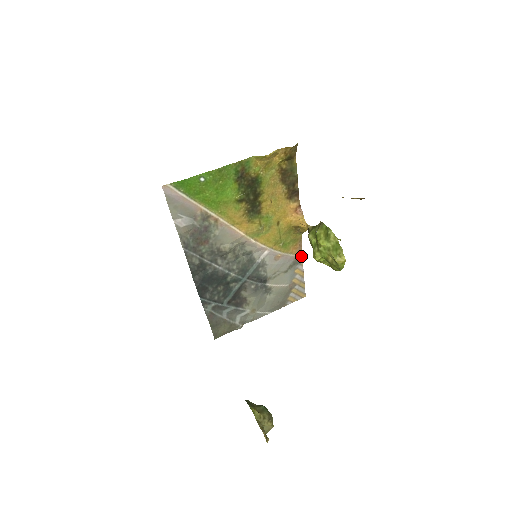
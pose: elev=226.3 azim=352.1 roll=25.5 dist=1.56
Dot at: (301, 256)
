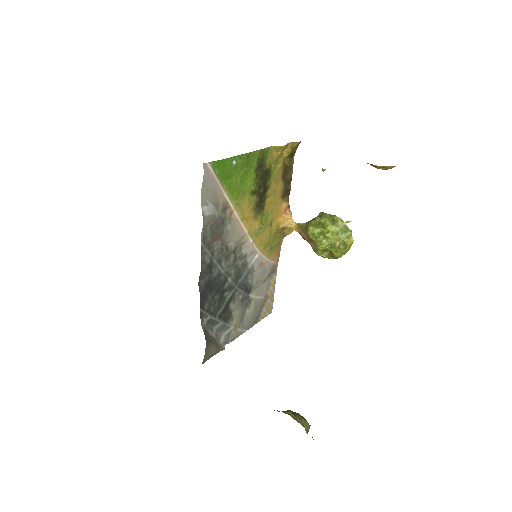
Dot at: (277, 264)
